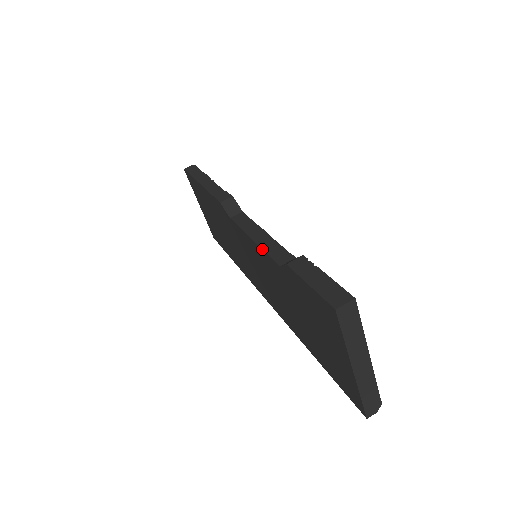
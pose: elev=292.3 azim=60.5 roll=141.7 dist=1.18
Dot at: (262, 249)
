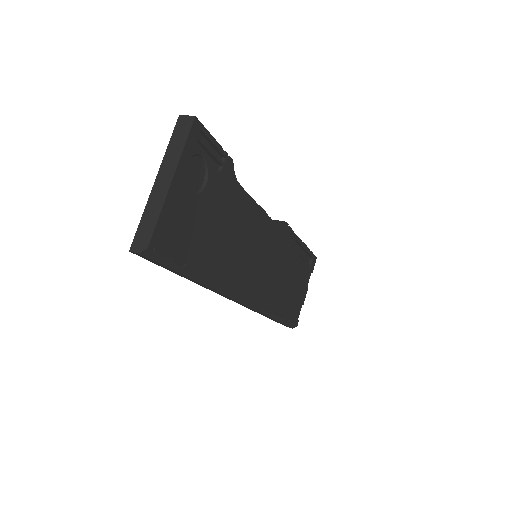
Dot at: occluded
